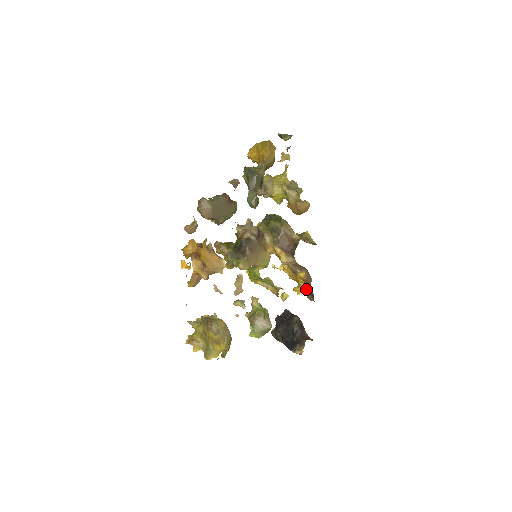
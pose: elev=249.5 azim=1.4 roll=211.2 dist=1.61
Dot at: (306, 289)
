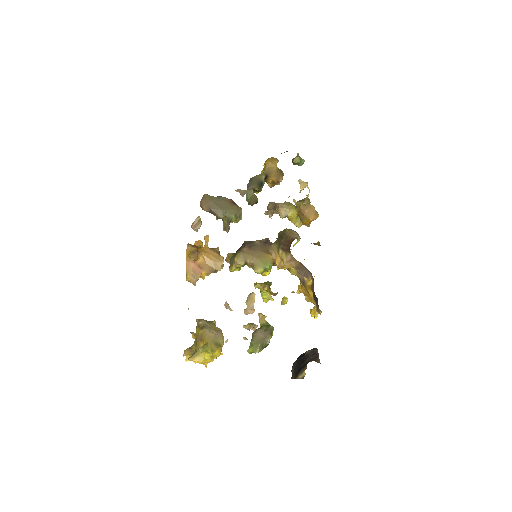
Dot at: (314, 300)
